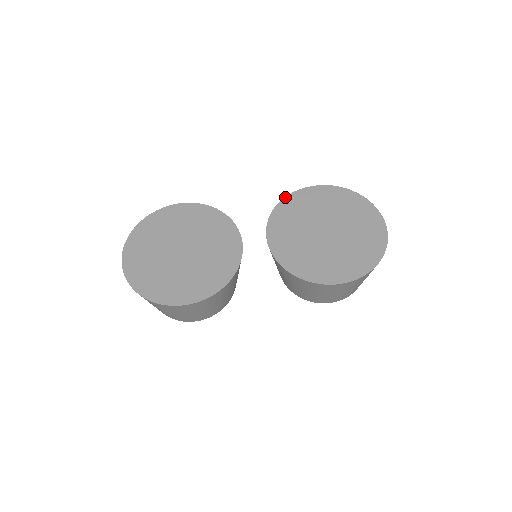
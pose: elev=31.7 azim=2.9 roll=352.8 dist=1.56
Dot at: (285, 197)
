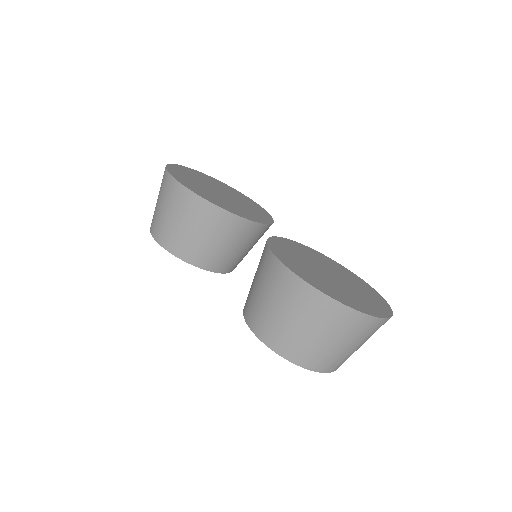
Dot at: (326, 256)
